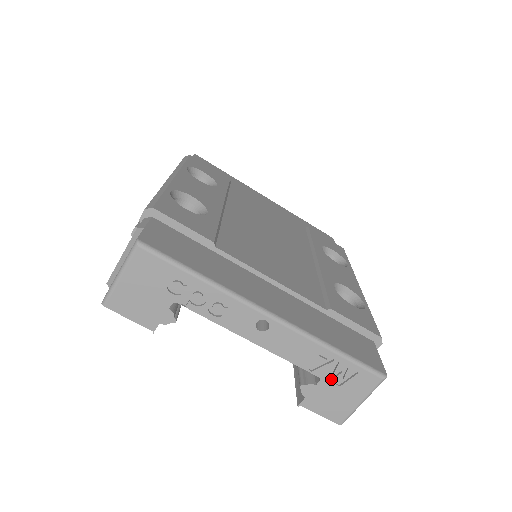
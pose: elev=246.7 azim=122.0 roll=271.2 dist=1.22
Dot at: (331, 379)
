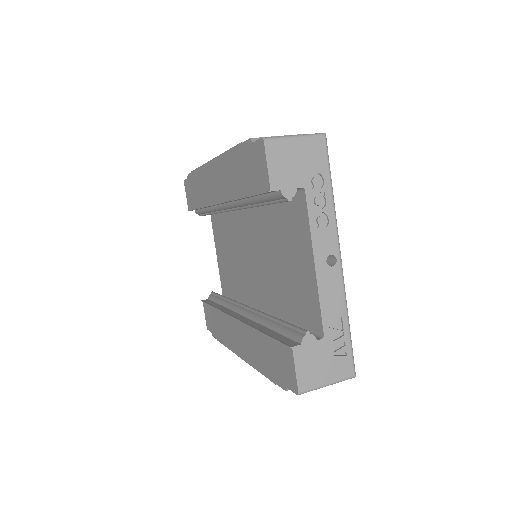
Dot at: (328, 345)
